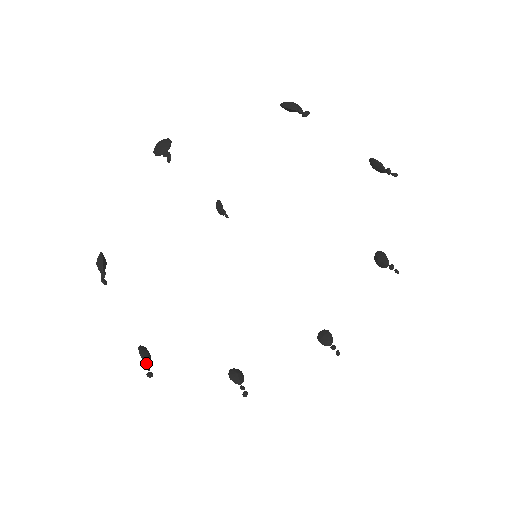
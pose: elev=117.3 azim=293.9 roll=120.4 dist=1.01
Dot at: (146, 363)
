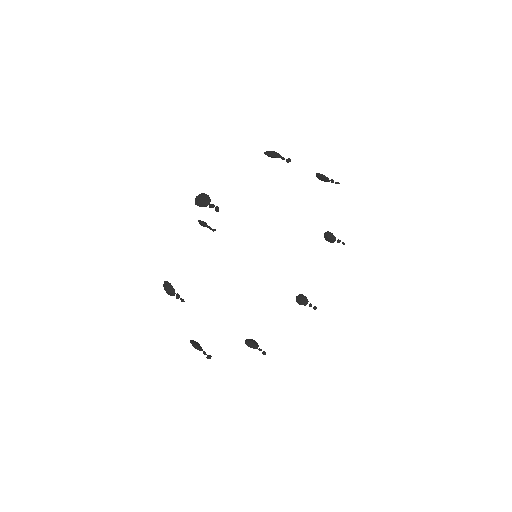
Dot at: (257, 348)
